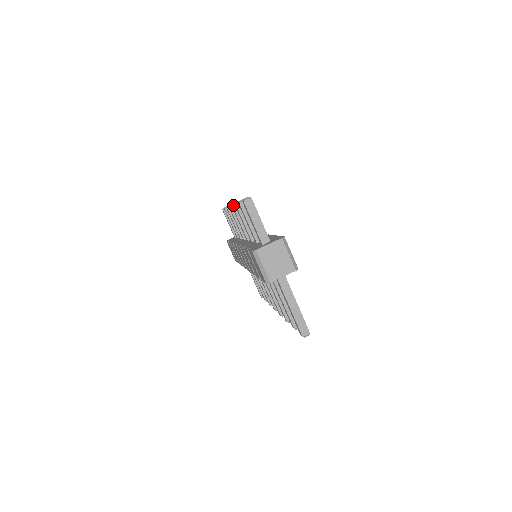
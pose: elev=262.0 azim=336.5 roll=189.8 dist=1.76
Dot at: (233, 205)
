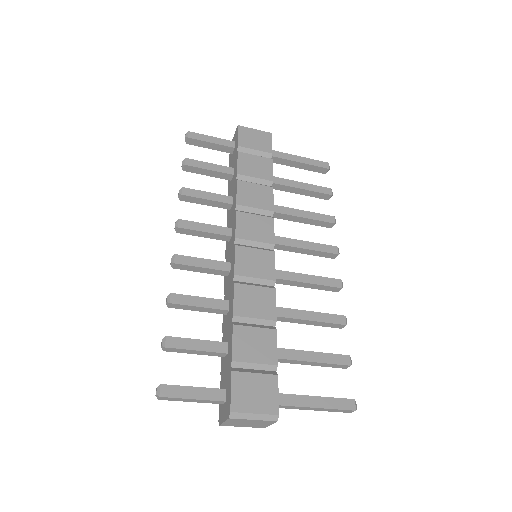
Dot at: occluded
